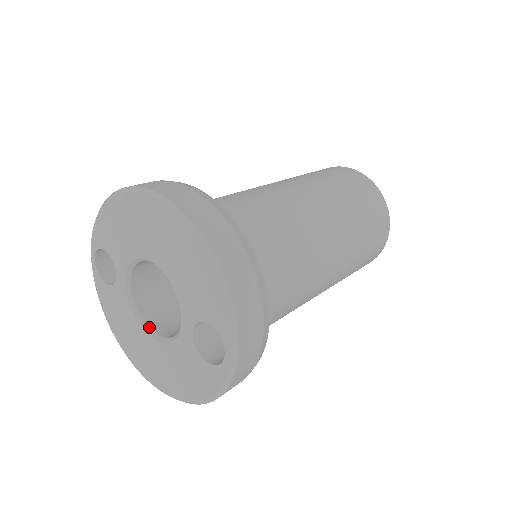
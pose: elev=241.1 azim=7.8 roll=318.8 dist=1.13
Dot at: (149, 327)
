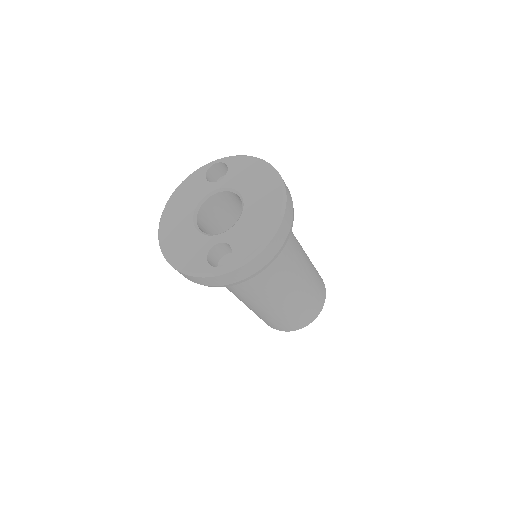
Dot at: (197, 215)
